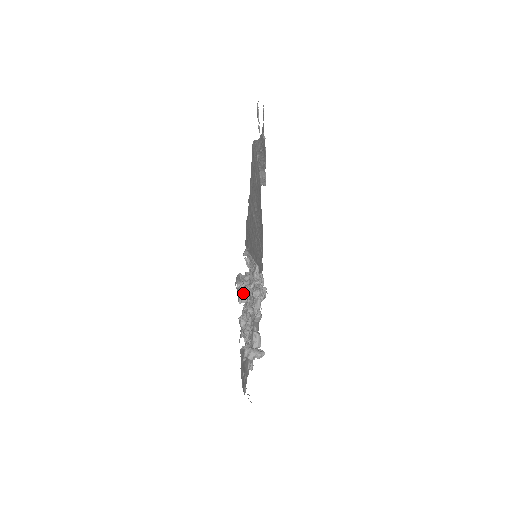
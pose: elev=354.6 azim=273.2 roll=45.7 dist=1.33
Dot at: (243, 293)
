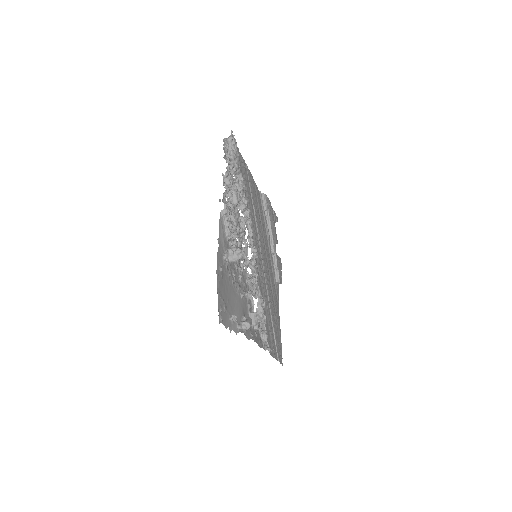
Dot at: (228, 158)
